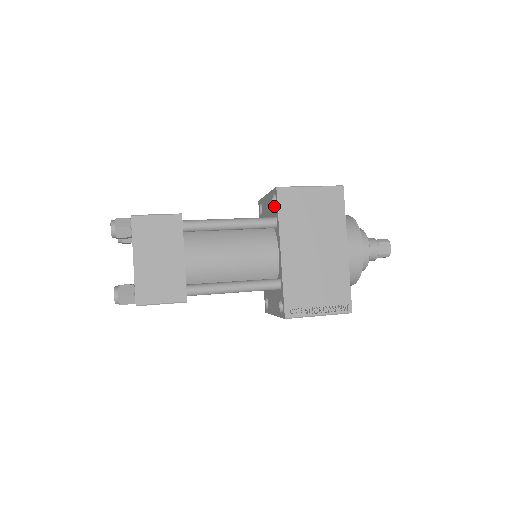
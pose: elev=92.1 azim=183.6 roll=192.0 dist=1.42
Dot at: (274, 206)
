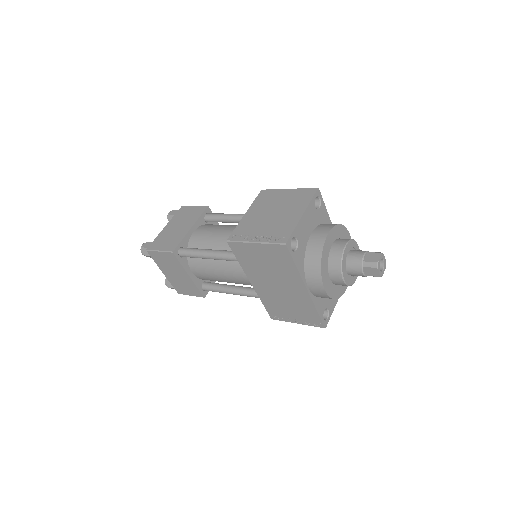
Dot at: occluded
